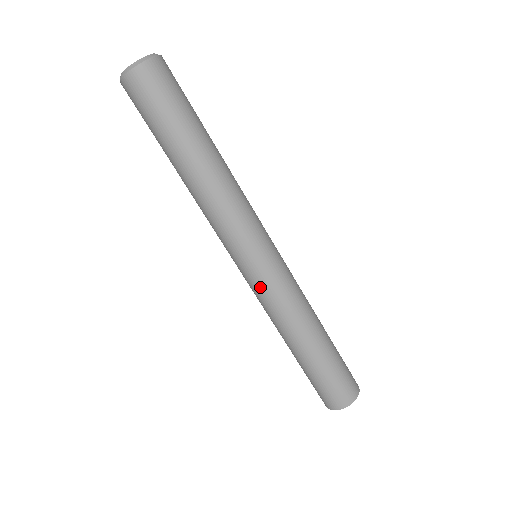
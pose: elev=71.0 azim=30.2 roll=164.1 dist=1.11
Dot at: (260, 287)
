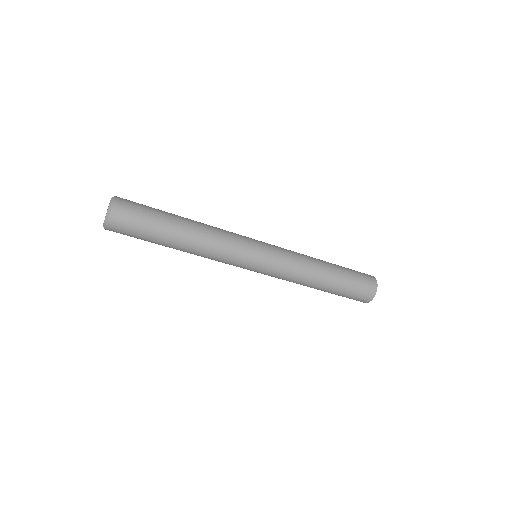
Dot at: occluded
